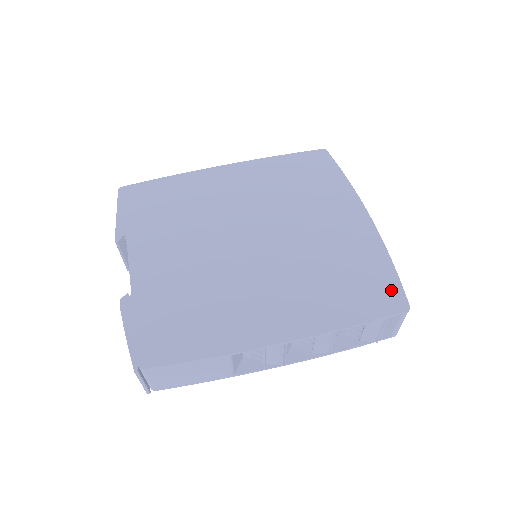
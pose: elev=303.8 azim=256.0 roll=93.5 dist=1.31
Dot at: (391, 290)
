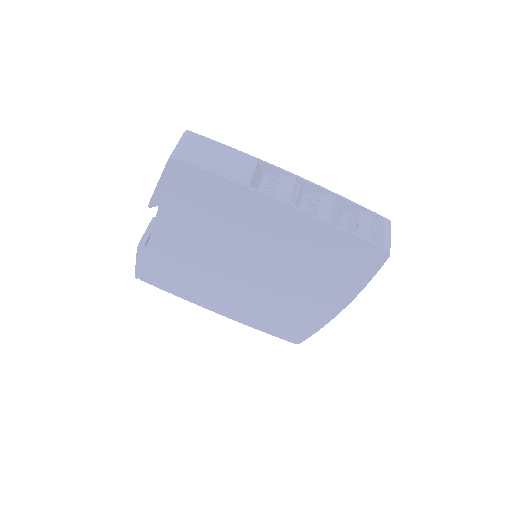
Dot at: (300, 336)
